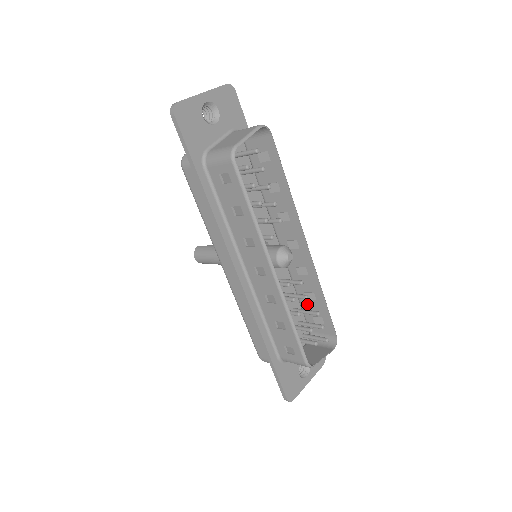
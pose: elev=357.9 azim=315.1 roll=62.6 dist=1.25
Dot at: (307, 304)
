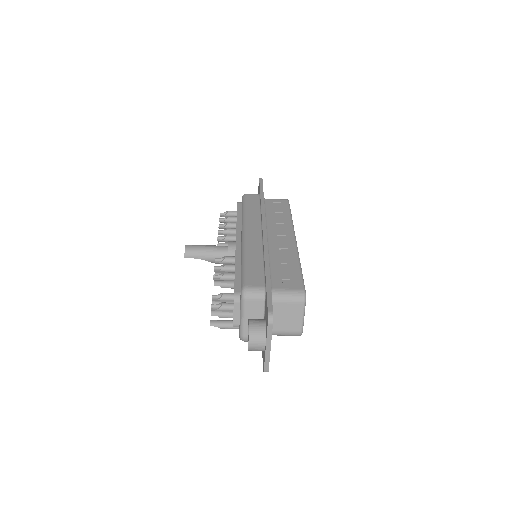
Dot at: occluded
